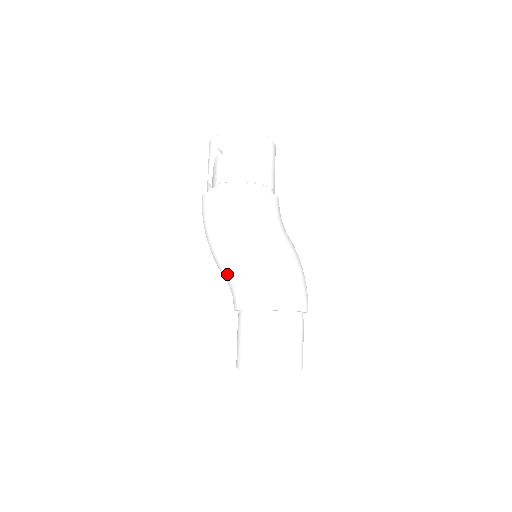
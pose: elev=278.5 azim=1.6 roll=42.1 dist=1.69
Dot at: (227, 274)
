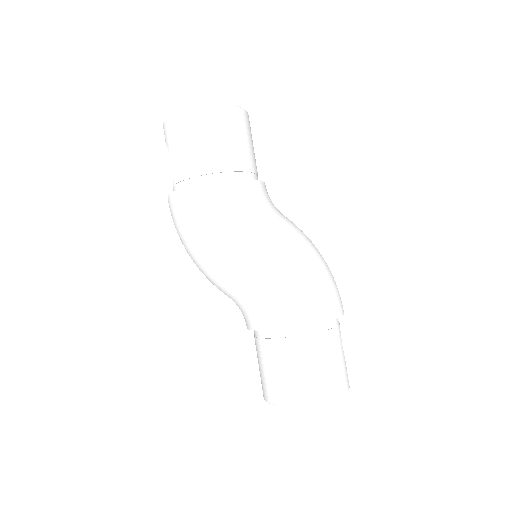
Dot at: occluded
